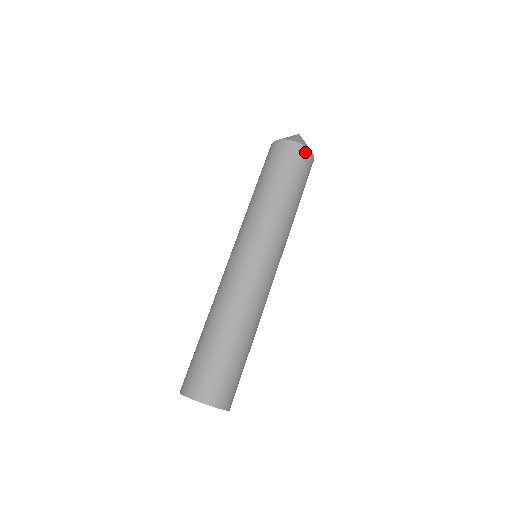
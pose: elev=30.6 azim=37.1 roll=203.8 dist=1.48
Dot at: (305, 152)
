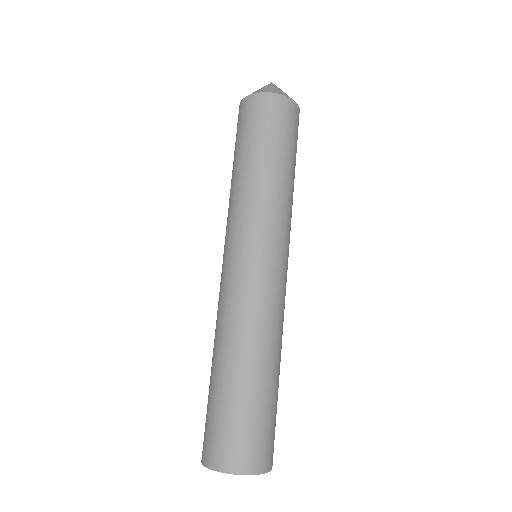
Dot at: (294, 108)
